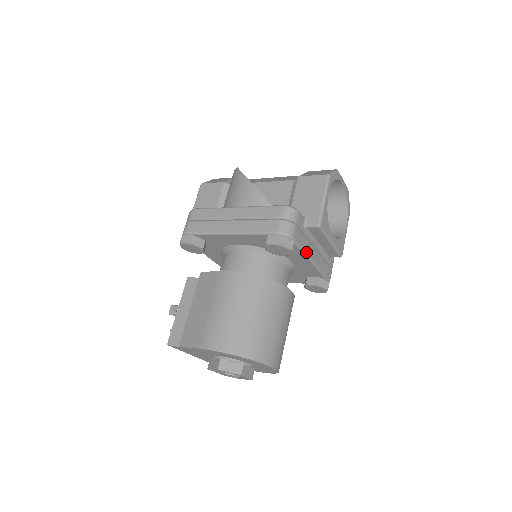
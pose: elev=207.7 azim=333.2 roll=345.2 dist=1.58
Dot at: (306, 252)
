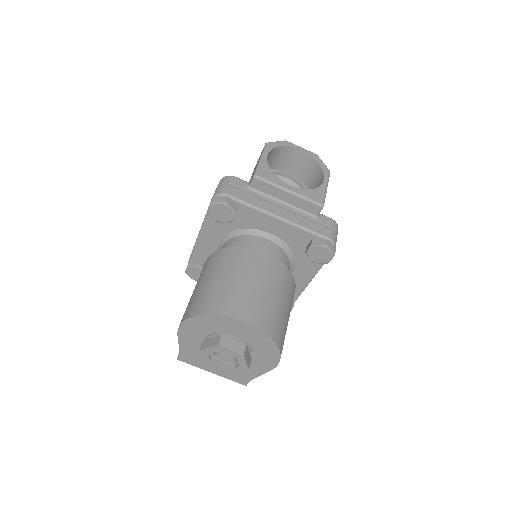
Dot at: (259, 208)
